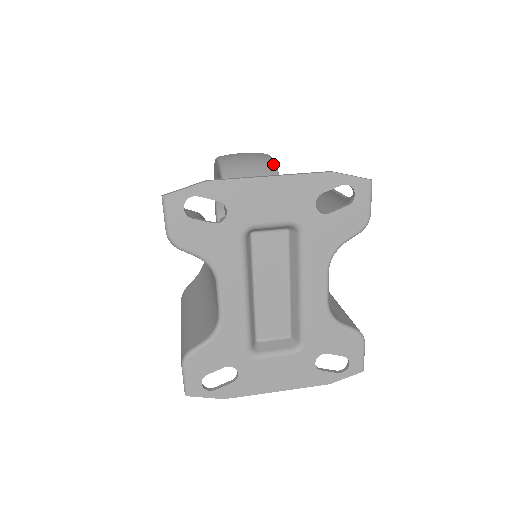
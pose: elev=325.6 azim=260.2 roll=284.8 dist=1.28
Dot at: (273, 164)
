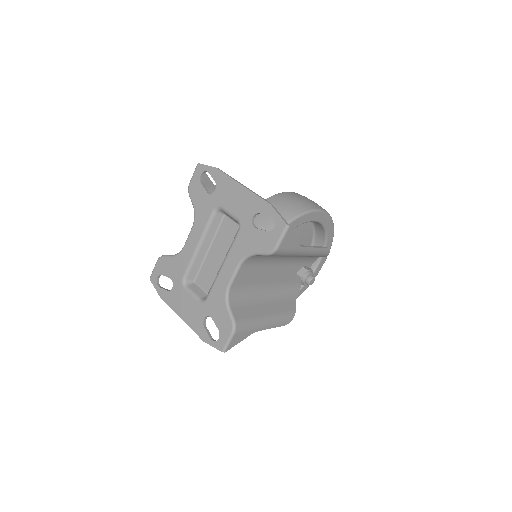
Dot at: (306, 210)
